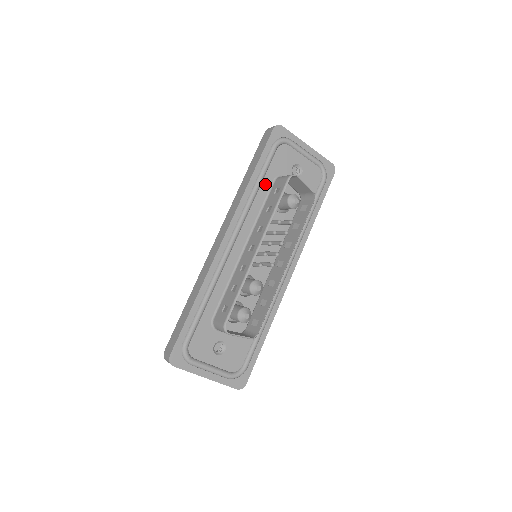
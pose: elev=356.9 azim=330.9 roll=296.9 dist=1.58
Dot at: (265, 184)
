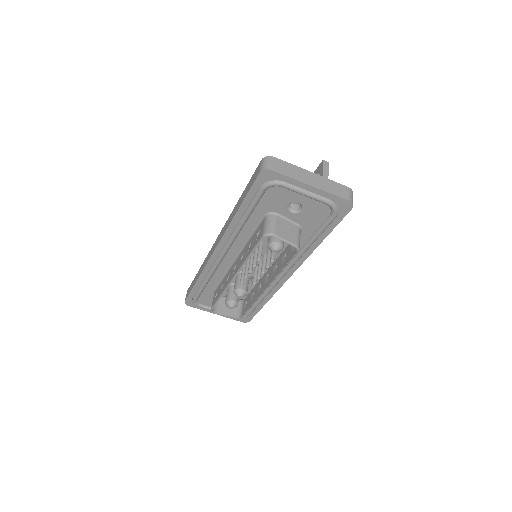
Dot at: (253, 218)
